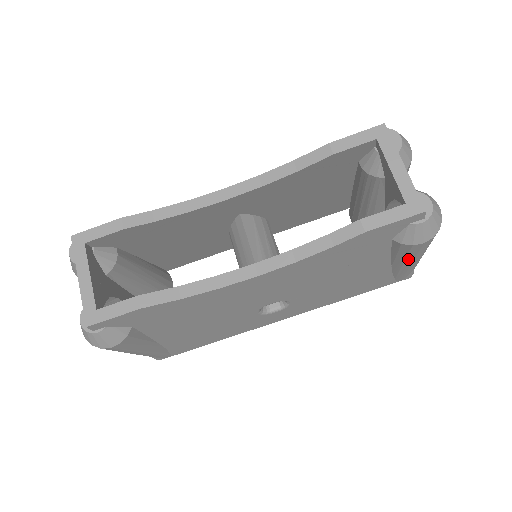
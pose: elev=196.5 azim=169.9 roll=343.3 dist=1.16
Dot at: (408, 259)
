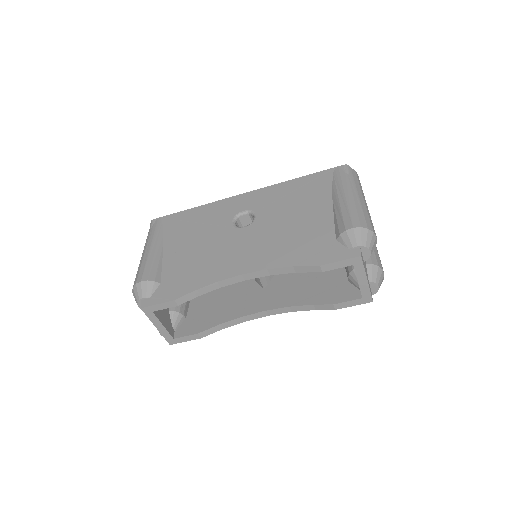
Dot at: occluded
